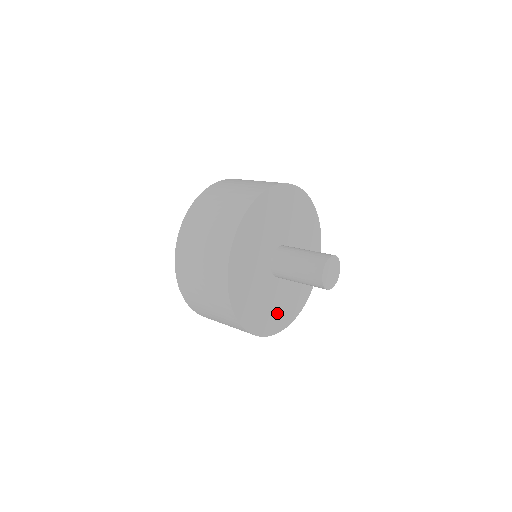
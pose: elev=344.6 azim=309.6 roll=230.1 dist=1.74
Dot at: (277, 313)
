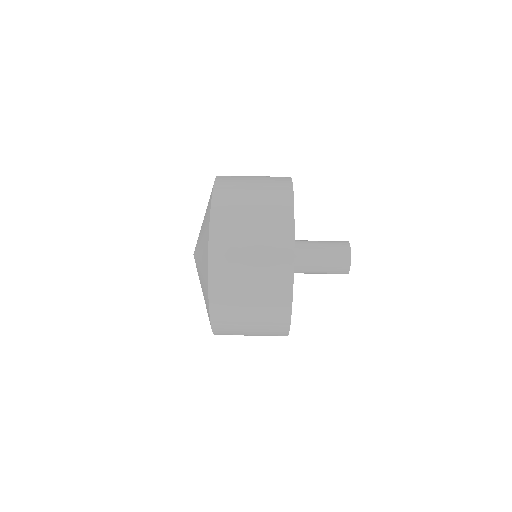
Dot at: occluded
